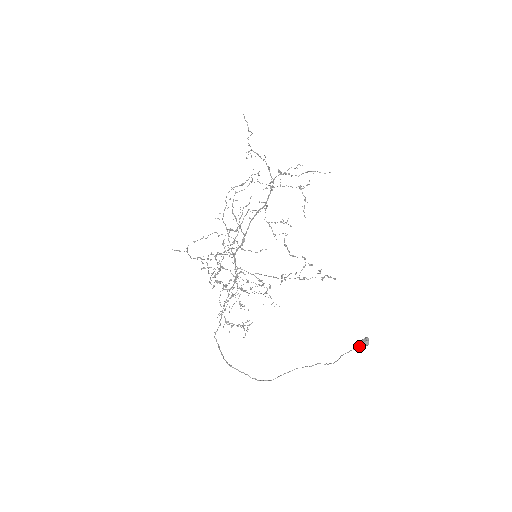
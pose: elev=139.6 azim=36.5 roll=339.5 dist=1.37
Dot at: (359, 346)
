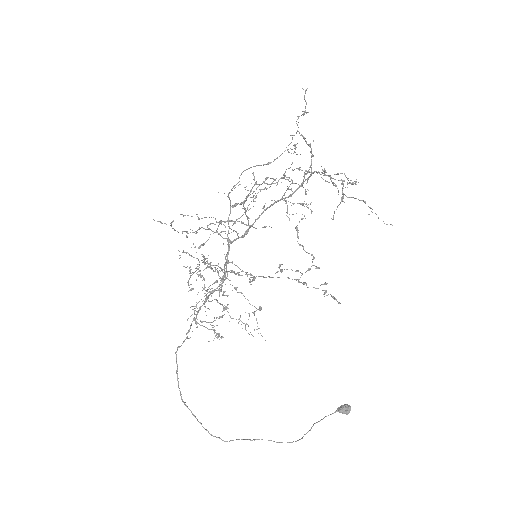
Dot at: occluded
